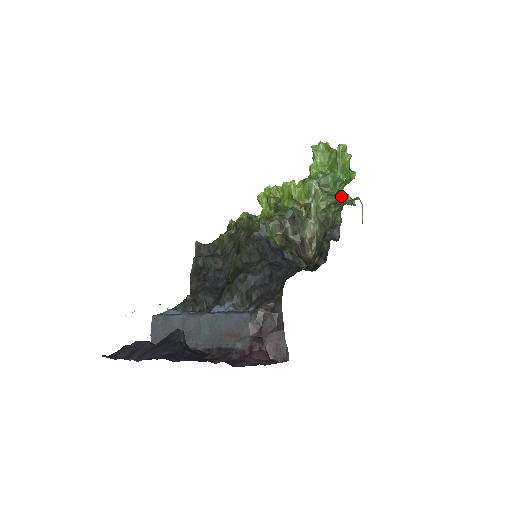
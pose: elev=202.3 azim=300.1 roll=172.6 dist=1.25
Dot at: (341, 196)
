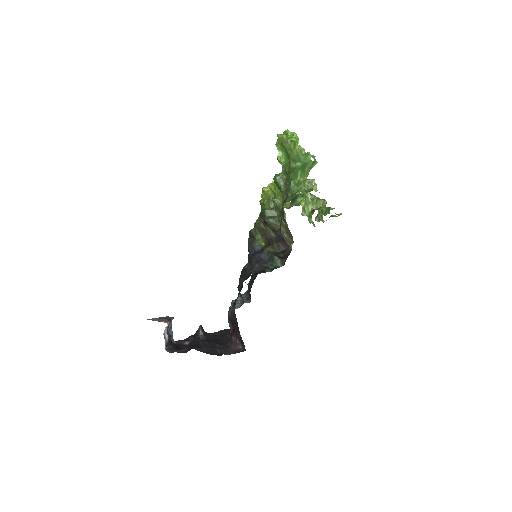
Dot at: (298, 186)
